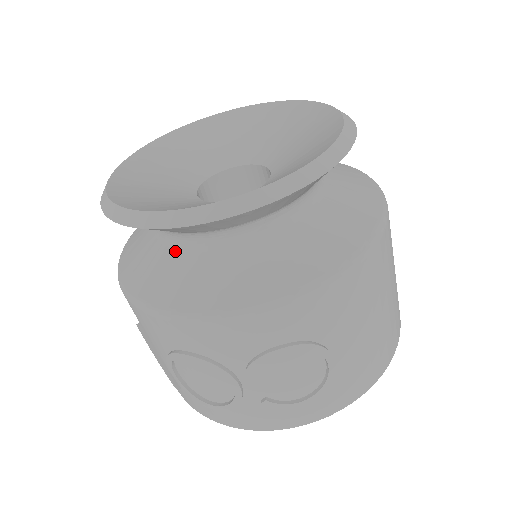
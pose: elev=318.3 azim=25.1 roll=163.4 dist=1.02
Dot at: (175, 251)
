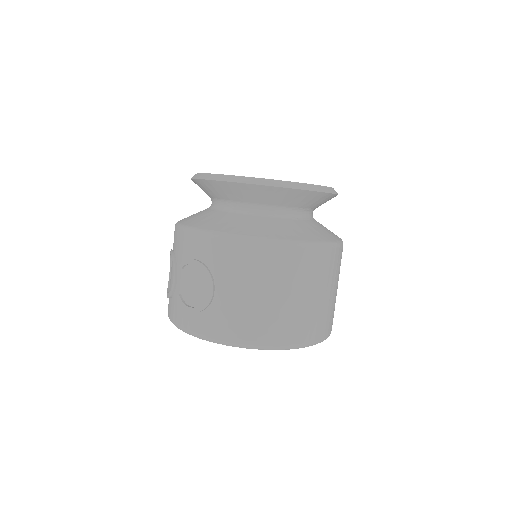
Dot at: occluded
